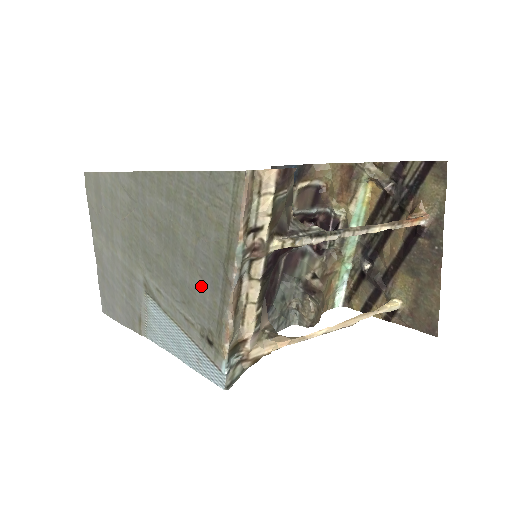
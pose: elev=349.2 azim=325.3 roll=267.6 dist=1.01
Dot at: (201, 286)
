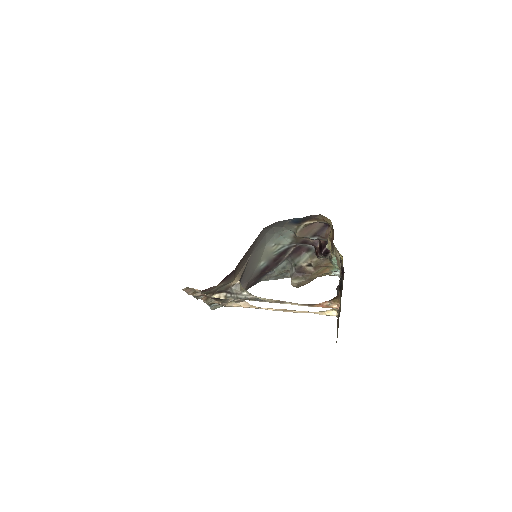
Dot at: occluded
